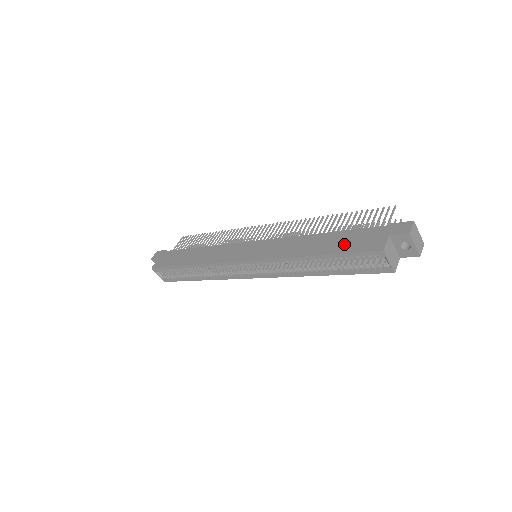
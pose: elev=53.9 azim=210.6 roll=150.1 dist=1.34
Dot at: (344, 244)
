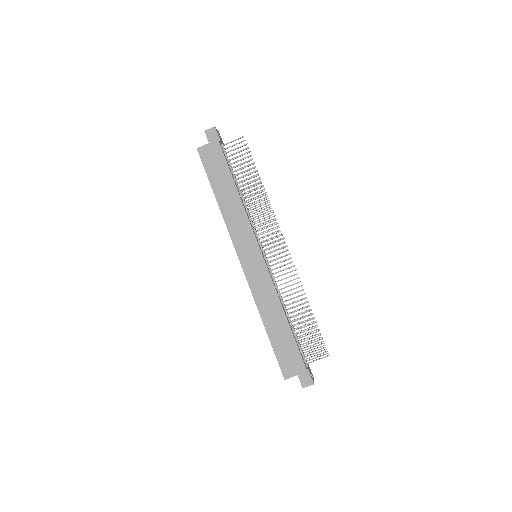
Dot at: (281, 346)
